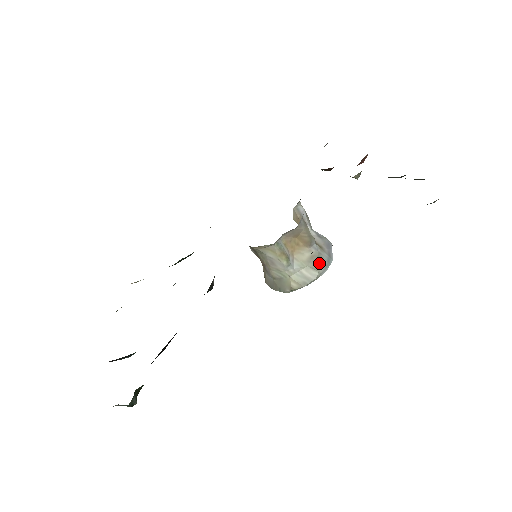
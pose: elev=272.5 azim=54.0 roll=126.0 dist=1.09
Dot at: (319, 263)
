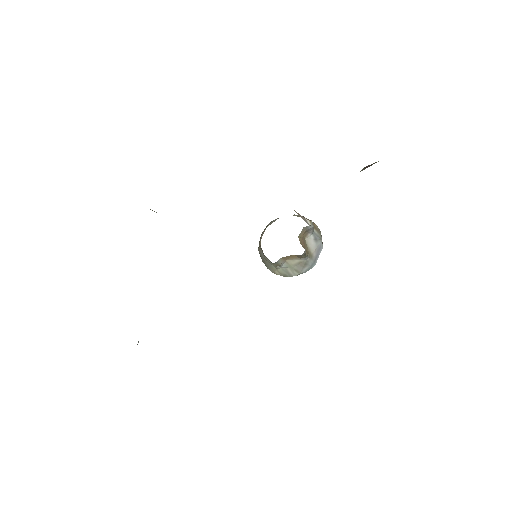
Dot at: (303, 268)
